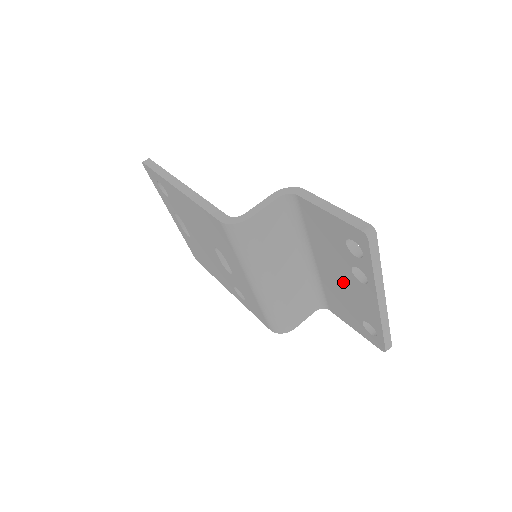
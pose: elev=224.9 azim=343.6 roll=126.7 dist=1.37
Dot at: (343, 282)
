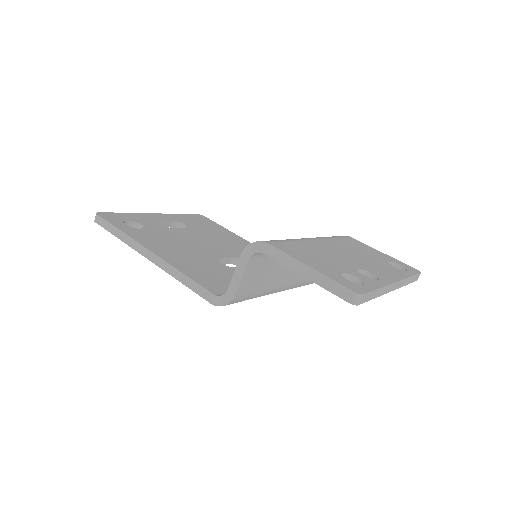
Dot at: occluded
